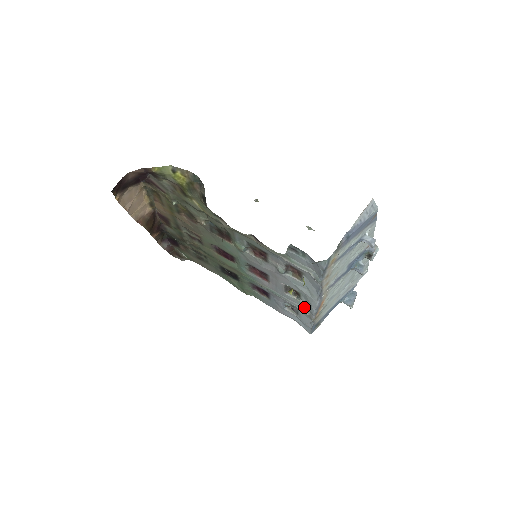
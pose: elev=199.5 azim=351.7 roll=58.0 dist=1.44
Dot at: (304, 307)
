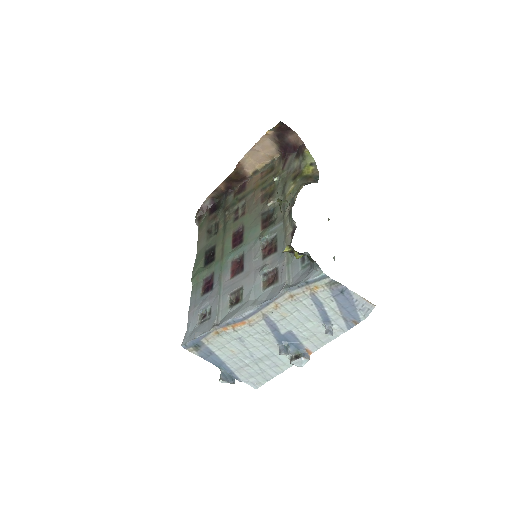
Dot at: (222, 316)
